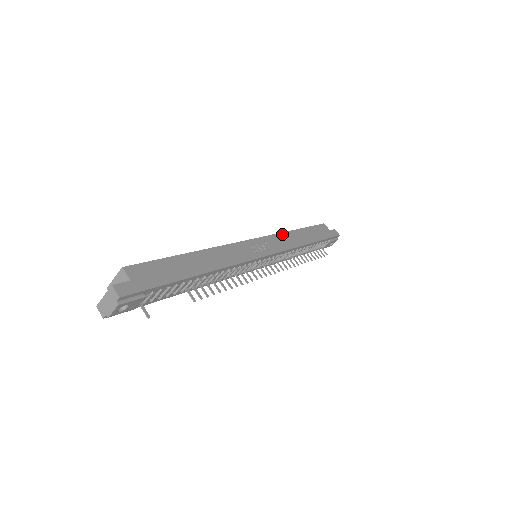
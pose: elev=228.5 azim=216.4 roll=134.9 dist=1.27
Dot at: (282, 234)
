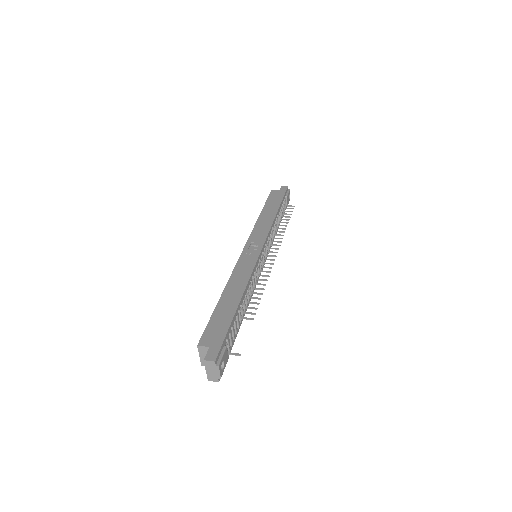
Dot at: (256, 226)
